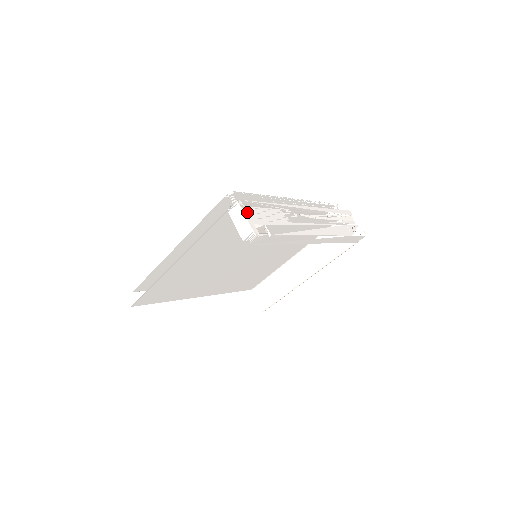
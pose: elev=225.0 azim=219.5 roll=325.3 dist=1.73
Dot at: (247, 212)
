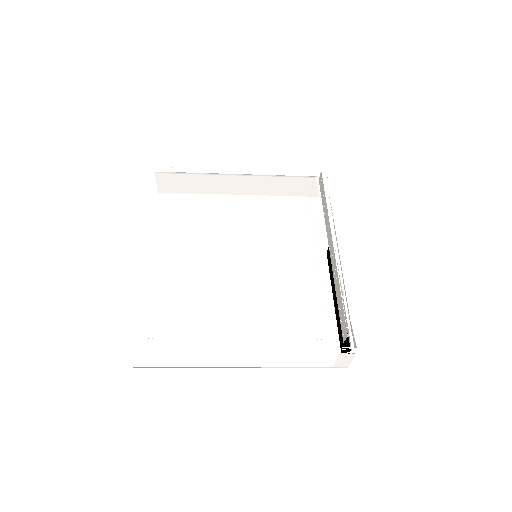
Dot at: occluded
